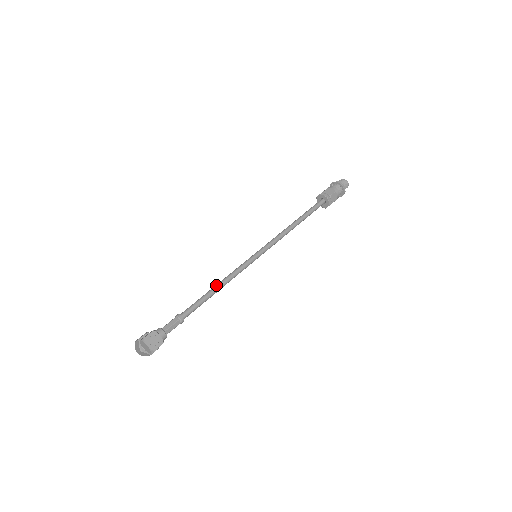
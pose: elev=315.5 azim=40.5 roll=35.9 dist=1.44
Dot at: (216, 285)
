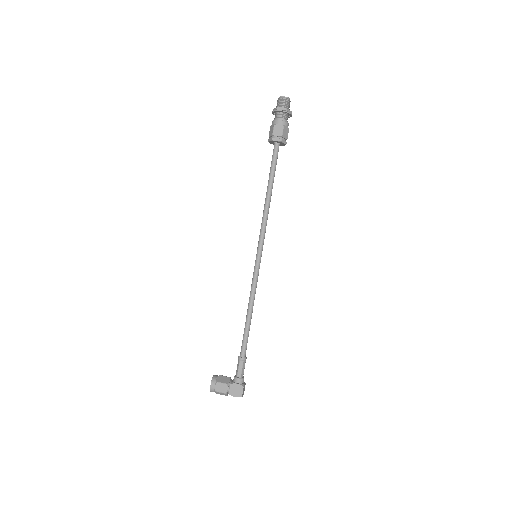
Dot at: (251, 313)
